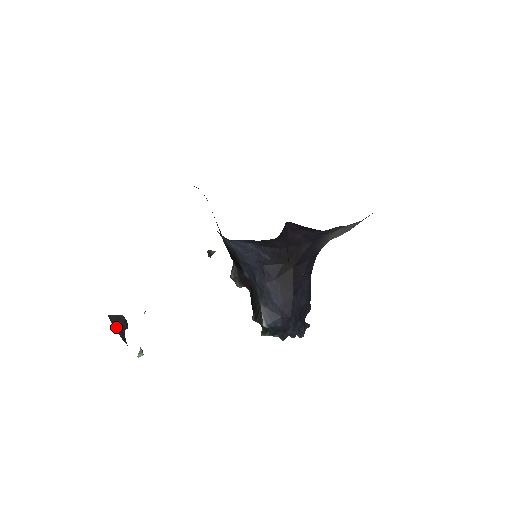
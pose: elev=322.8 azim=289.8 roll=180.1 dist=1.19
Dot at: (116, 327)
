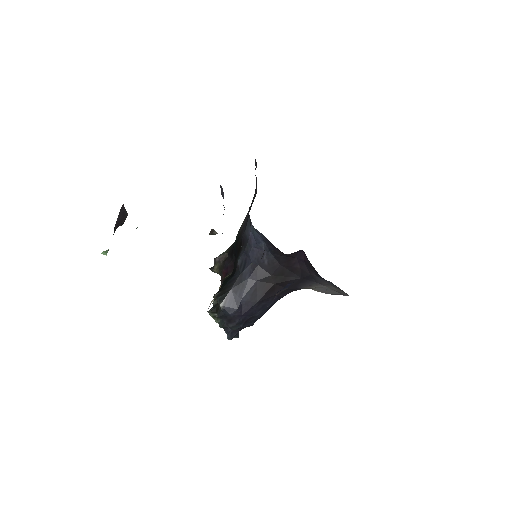
Dot at: (119, 217)
